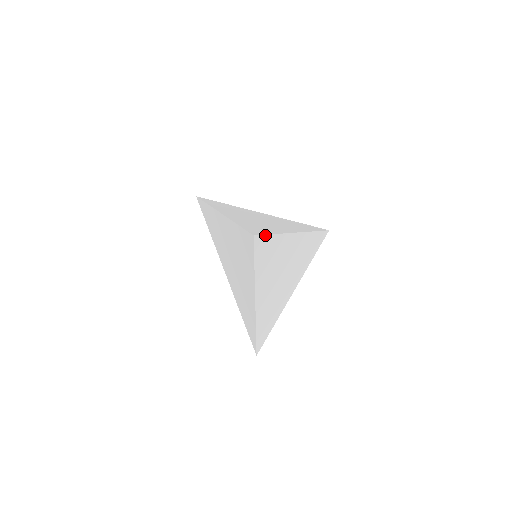
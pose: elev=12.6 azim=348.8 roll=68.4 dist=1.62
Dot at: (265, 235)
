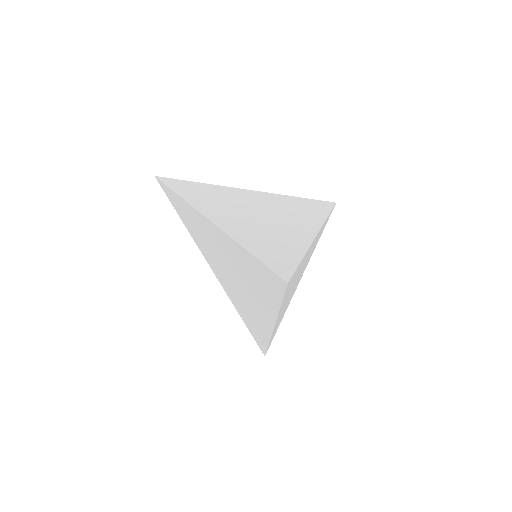
Dot at: (295, 270)
